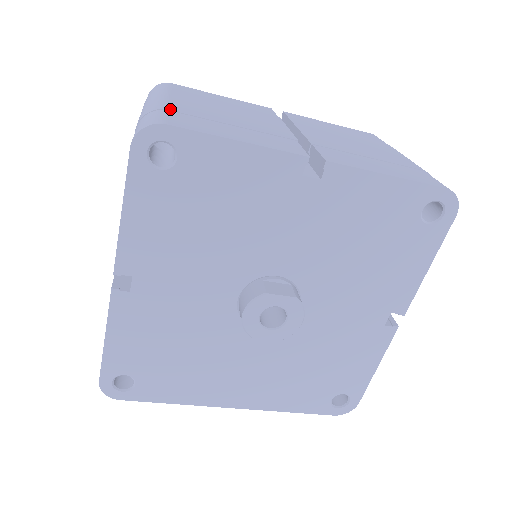
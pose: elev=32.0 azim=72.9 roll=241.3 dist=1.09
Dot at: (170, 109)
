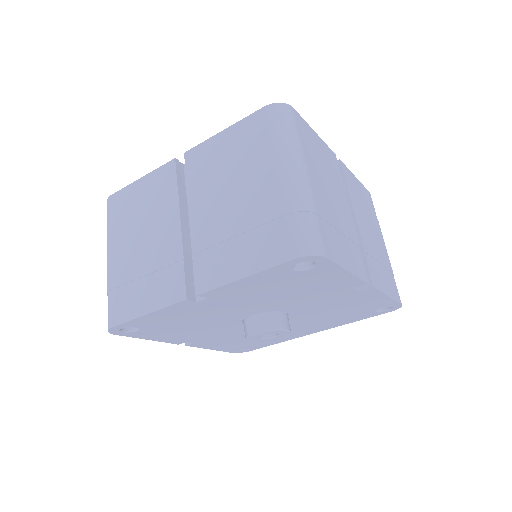
Dot at: (112, 287)
